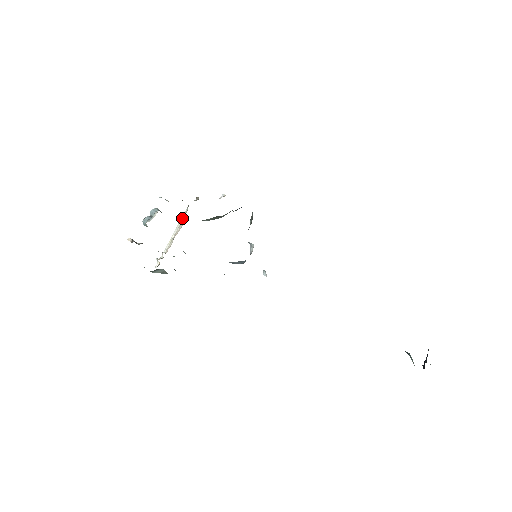
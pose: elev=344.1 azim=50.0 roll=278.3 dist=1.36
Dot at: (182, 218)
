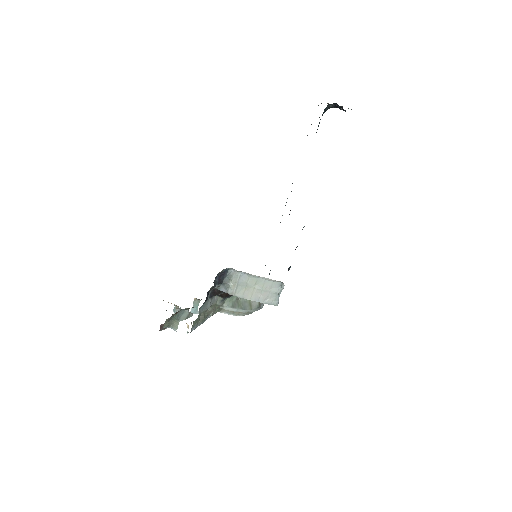
Dot at: occluded
